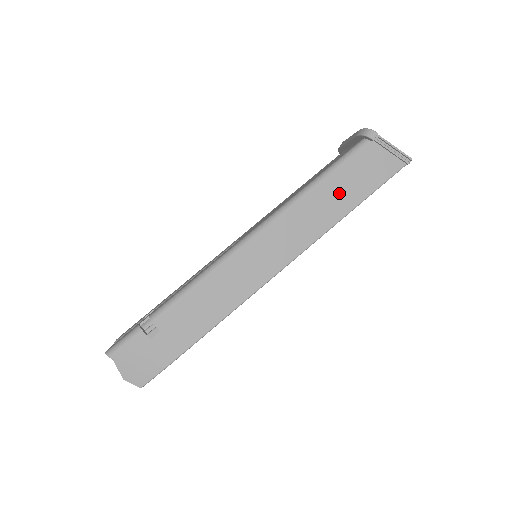
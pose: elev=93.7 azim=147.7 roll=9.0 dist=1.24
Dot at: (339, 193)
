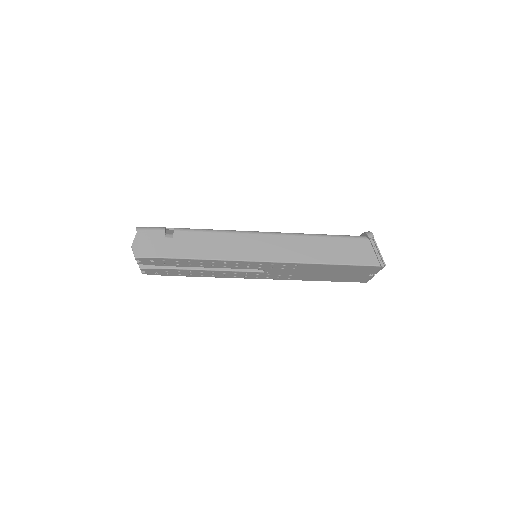
Dot at: (329, 250)
